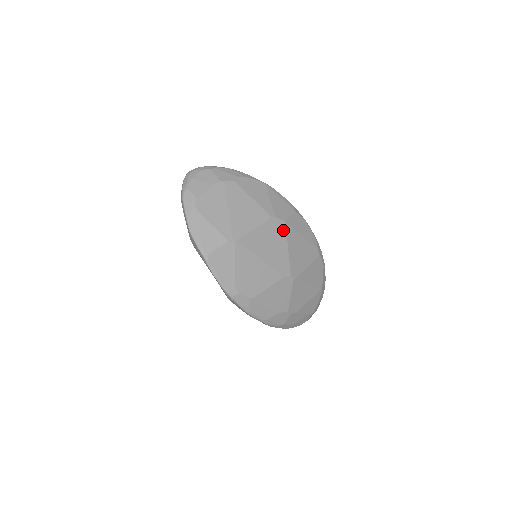
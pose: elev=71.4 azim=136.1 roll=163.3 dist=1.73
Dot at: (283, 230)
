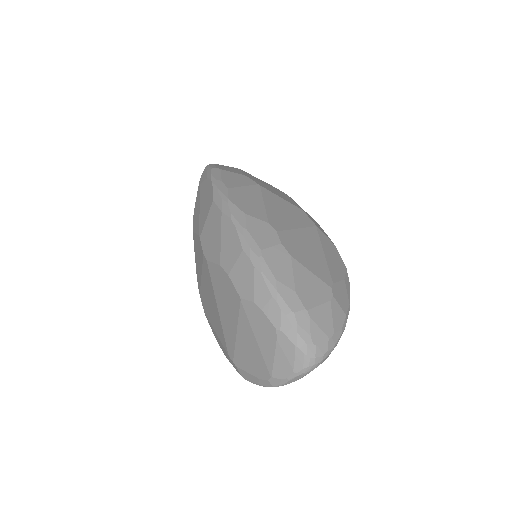
Dot at: occluded
